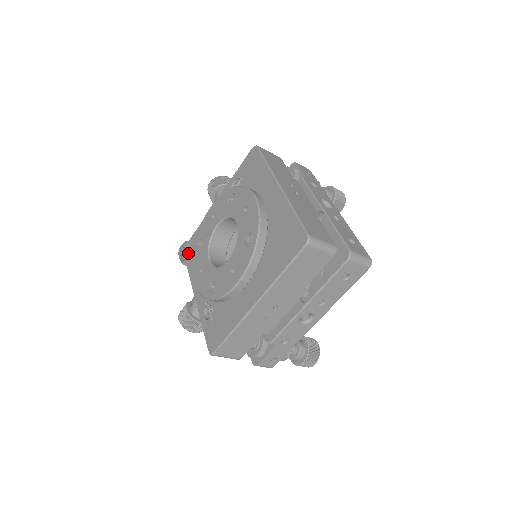
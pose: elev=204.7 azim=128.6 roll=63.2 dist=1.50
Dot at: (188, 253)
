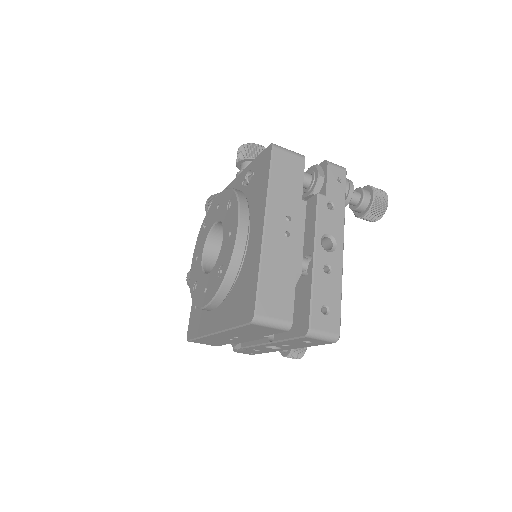
Dot at: occluded
